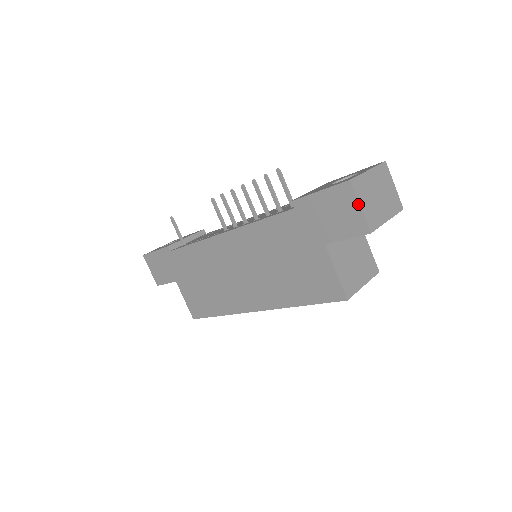
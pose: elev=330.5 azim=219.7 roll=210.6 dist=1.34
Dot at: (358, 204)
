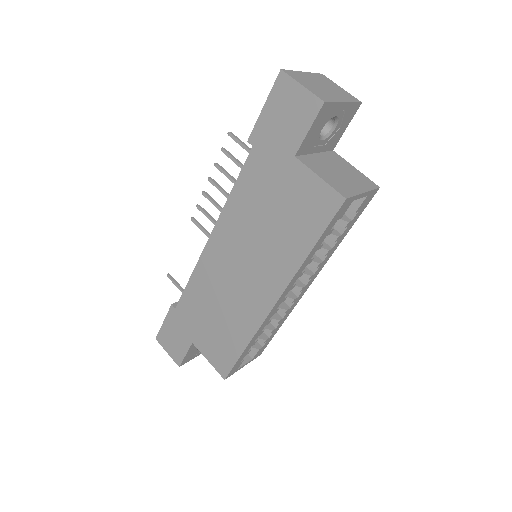
Dot at: (299, 85)
